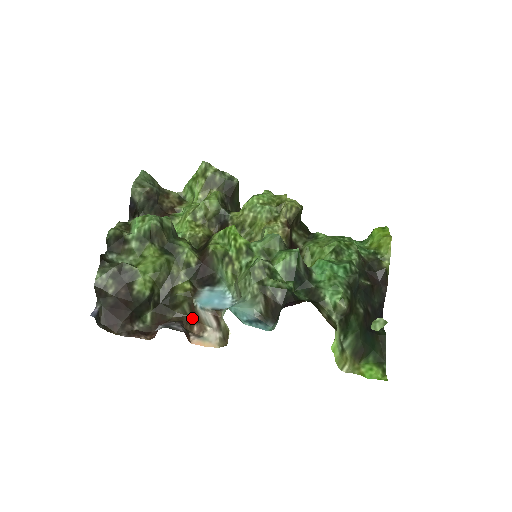
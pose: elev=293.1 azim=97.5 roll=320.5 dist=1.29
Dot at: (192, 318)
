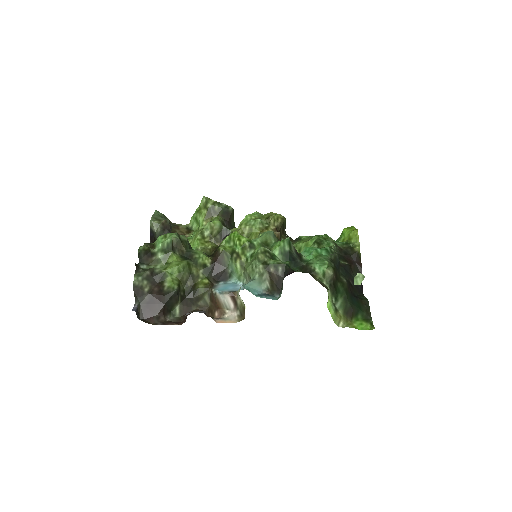
Dot at: (213, 307)
